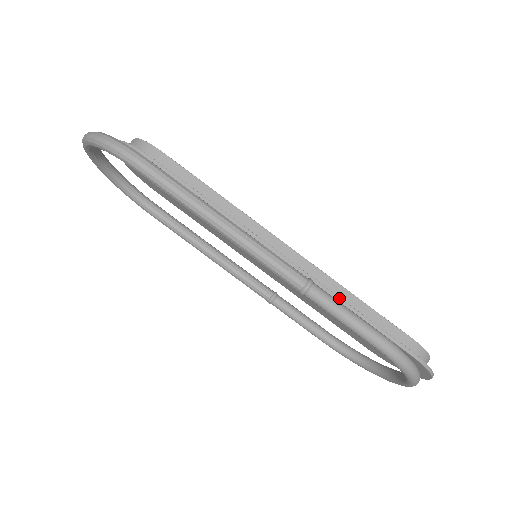
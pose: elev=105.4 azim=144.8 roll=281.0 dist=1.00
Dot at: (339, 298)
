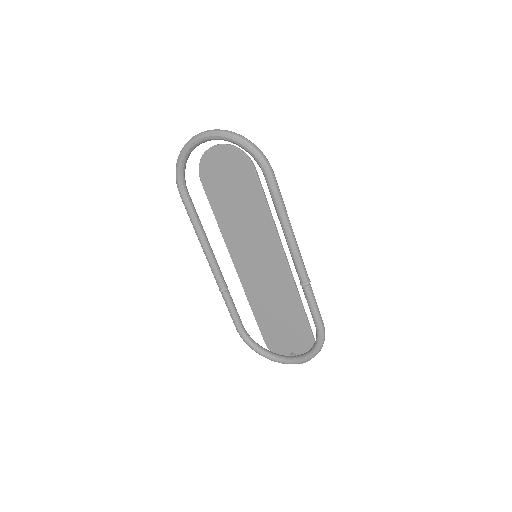
Dot at: (300, 297)
